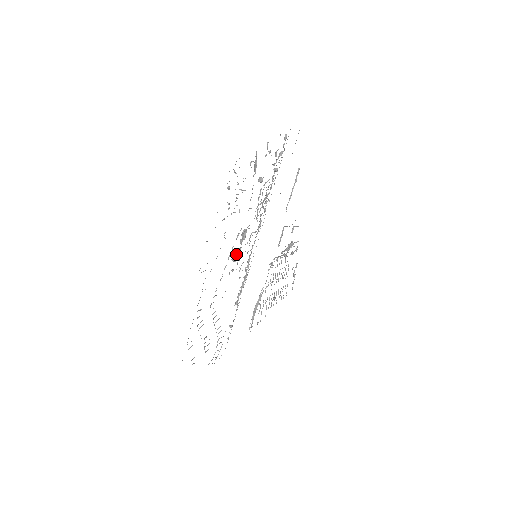
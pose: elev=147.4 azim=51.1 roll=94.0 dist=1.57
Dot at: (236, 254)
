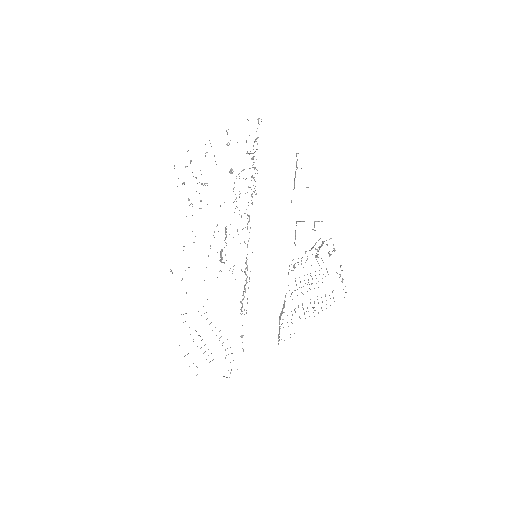
Dot at: (220, 254)
